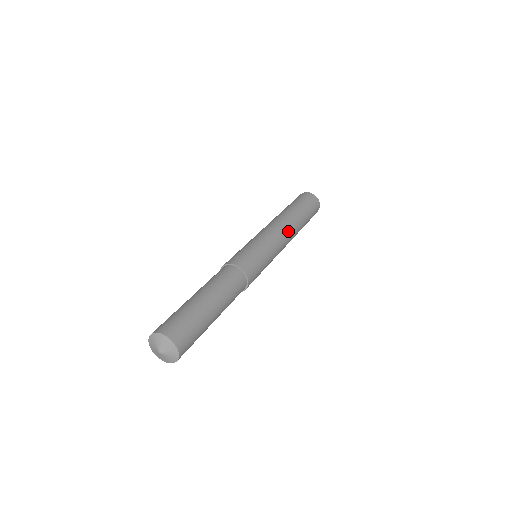
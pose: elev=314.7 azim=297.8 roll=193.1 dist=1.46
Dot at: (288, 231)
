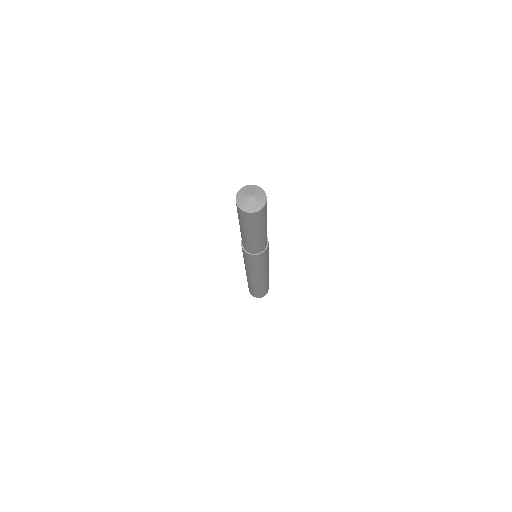
Dot at: occluded
